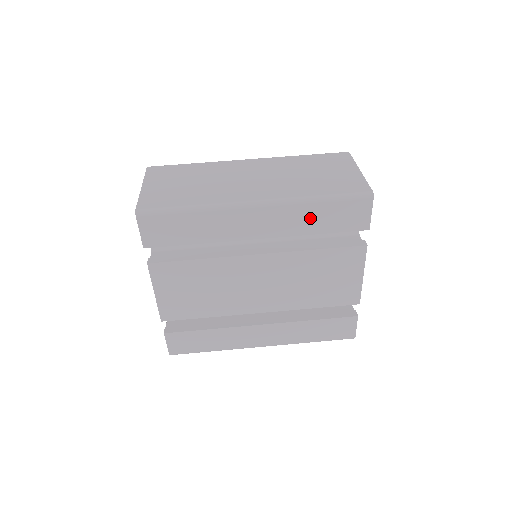
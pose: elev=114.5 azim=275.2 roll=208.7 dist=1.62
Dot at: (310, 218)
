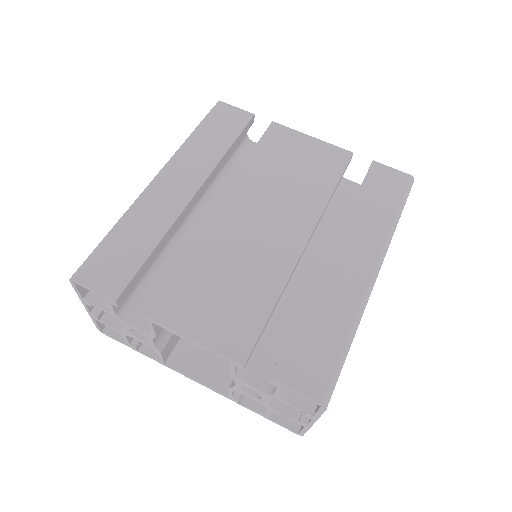
Dot at: (206, 146)
